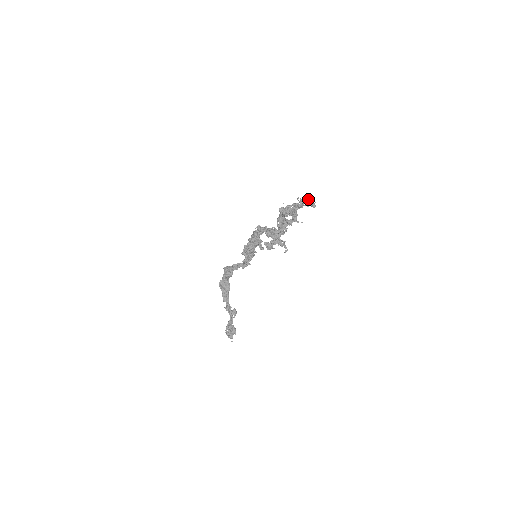
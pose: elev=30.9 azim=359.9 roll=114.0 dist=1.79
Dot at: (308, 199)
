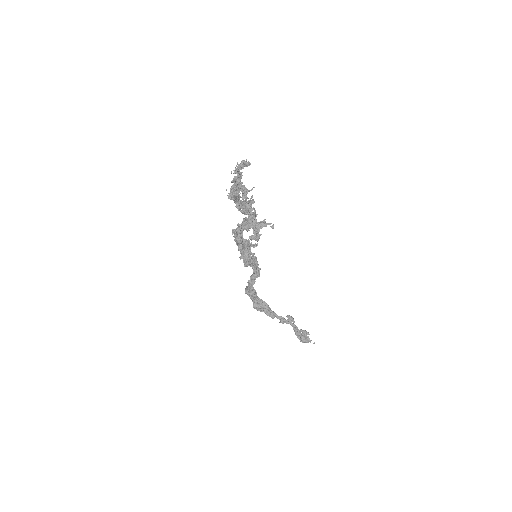
Dot at: (239, 164)
